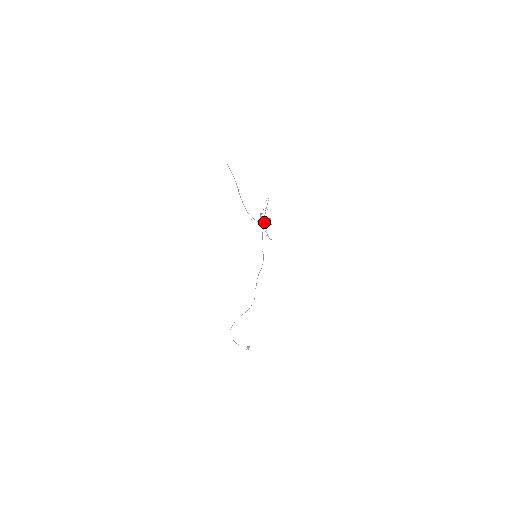
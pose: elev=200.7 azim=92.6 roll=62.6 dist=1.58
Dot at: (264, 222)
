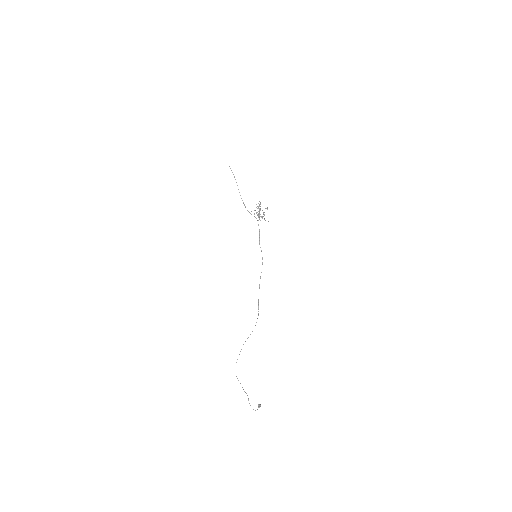
Dot at: (258, 211)
